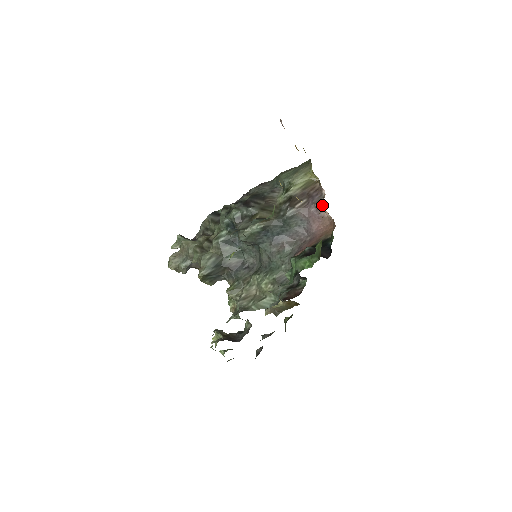
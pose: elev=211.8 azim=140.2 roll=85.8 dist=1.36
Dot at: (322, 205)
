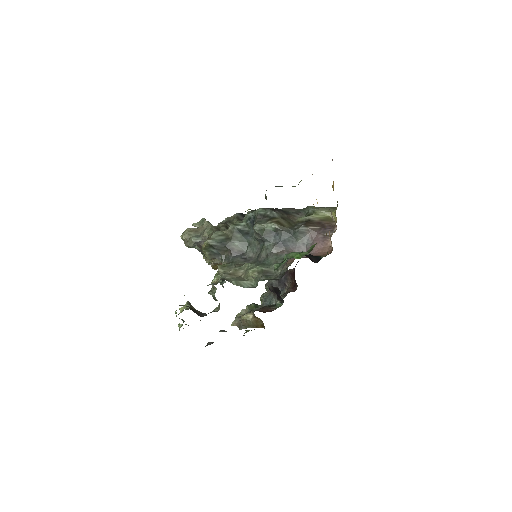
Dot at: occluded
